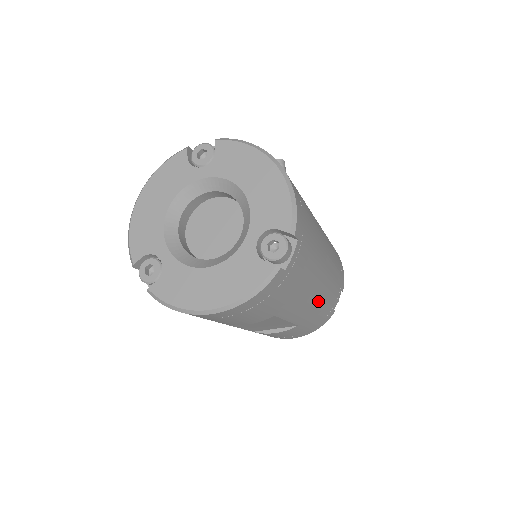
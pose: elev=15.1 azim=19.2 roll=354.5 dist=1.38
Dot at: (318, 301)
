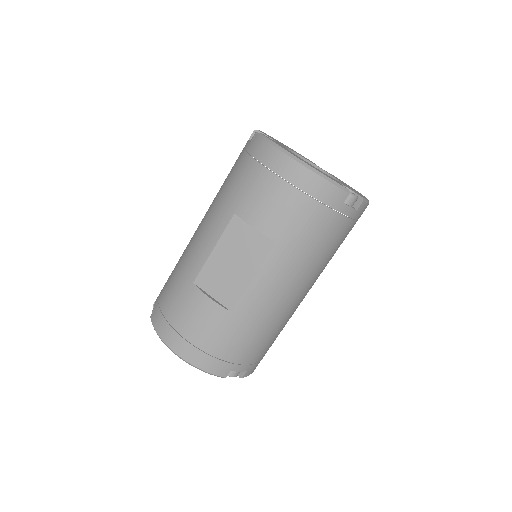
Dot at: (268, 310)
